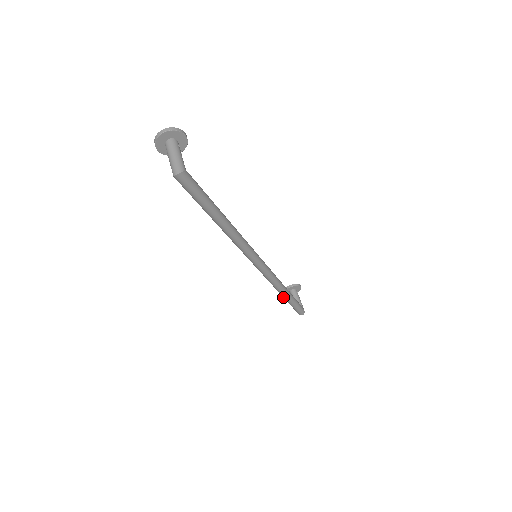
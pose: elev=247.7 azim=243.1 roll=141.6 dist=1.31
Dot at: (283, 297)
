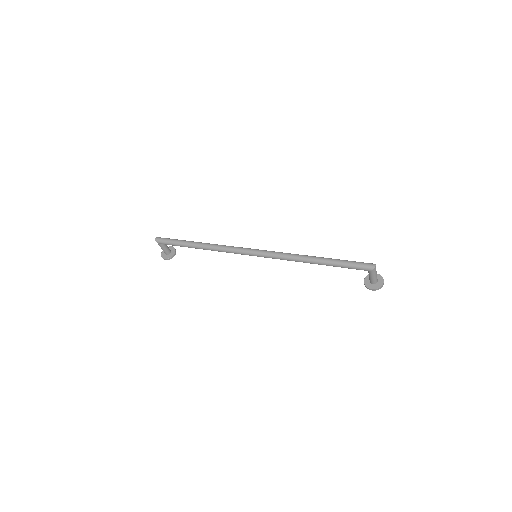
Dot at: (320, 263)
